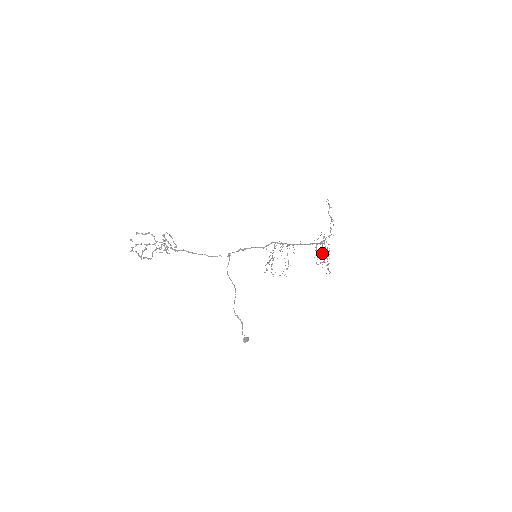
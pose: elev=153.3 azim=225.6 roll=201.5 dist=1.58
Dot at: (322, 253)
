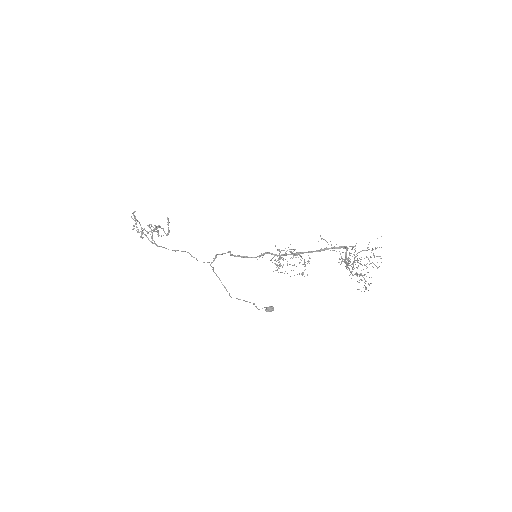
Dot at: (371, 257)
